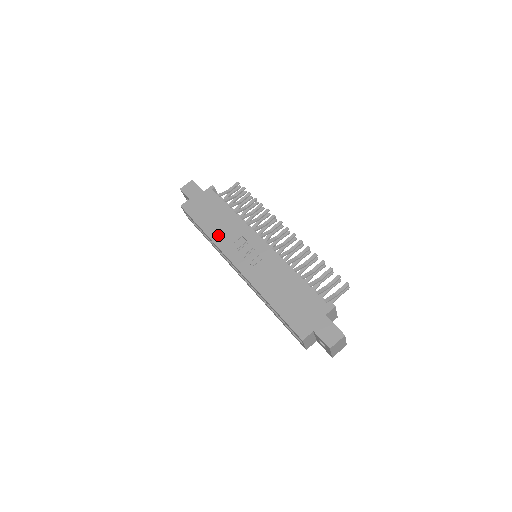
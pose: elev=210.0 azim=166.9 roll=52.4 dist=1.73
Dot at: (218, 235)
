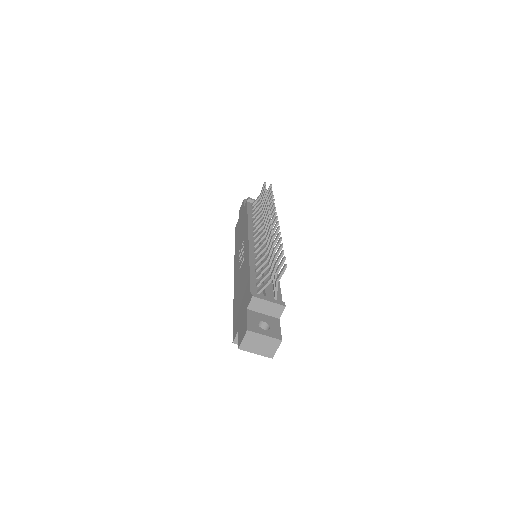
Dot at: (237, 246)
